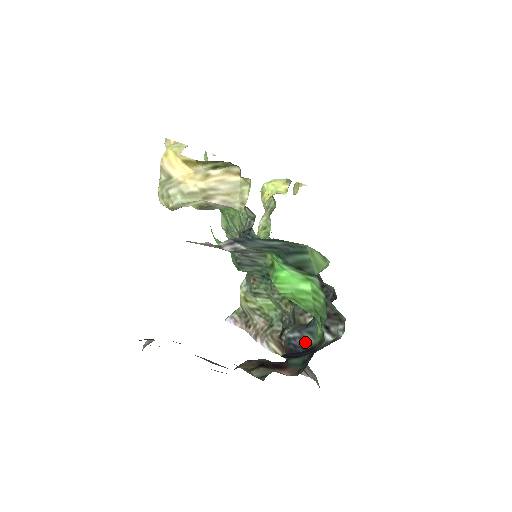
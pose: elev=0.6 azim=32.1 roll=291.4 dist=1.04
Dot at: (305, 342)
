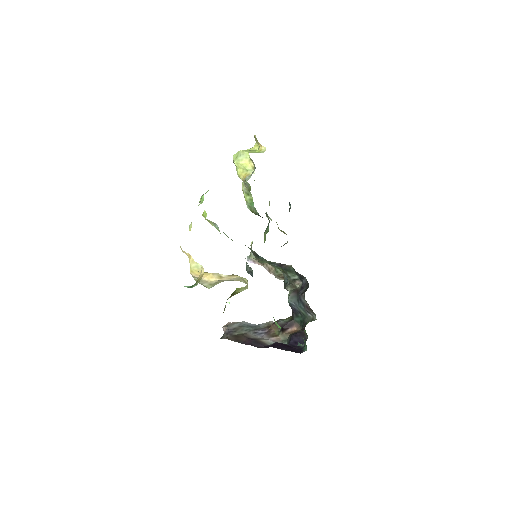
Dot at: (299, 310)
